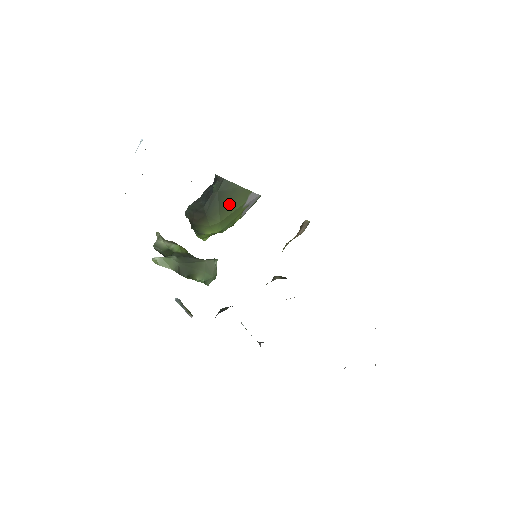
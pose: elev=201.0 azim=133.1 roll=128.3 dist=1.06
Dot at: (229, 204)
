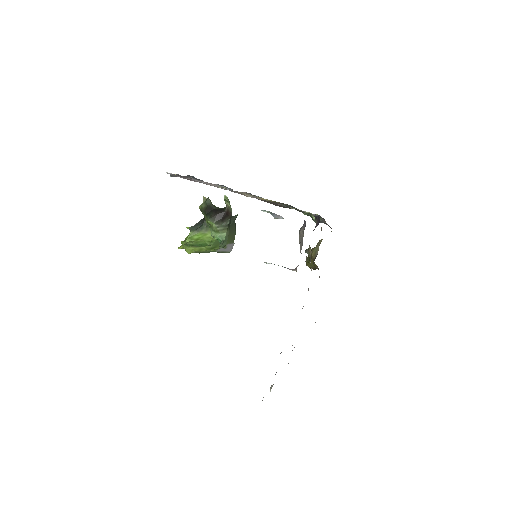
Dot at: (229, 233)
